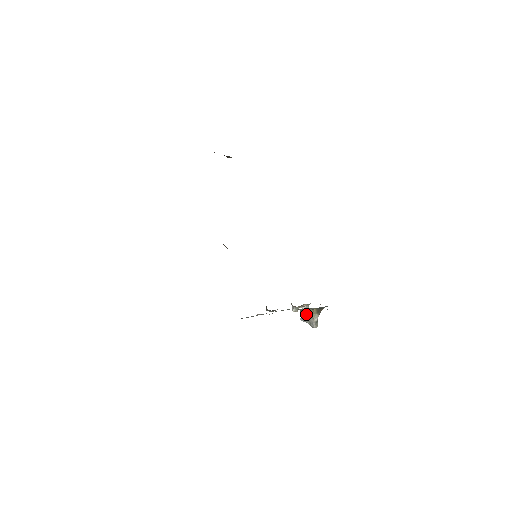
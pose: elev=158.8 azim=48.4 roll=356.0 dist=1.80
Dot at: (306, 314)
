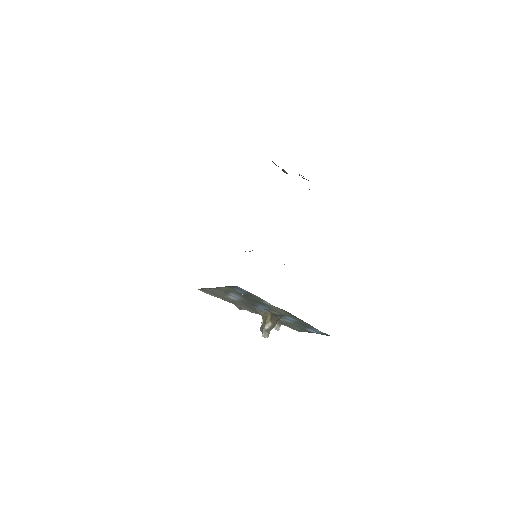
Dot at: (263, 320)
